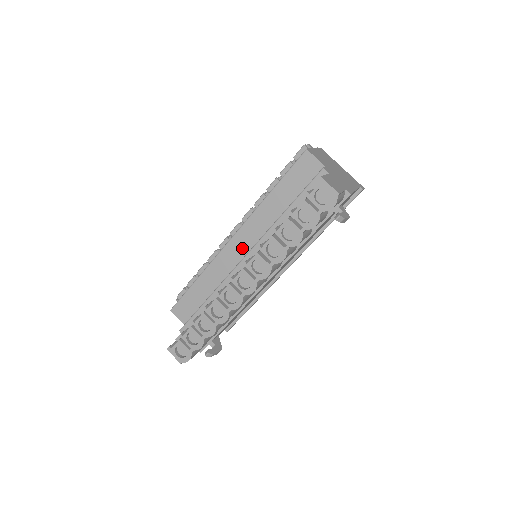
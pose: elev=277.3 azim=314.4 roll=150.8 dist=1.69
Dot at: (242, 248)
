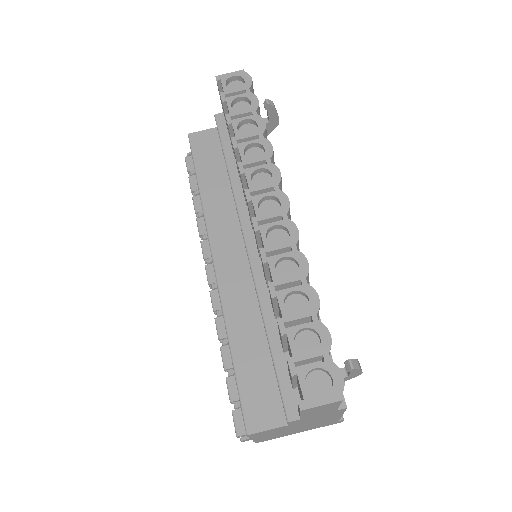
Dot at: (233, 253)
